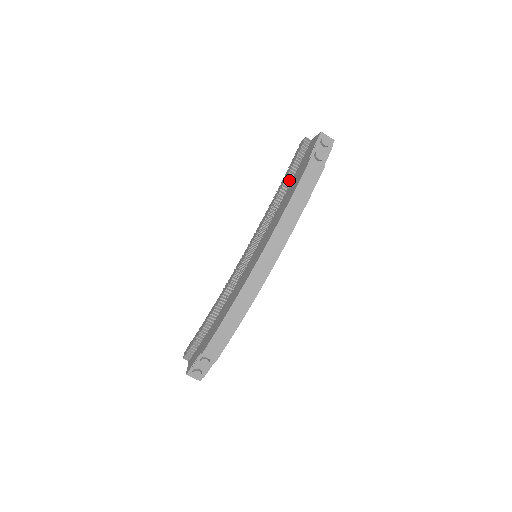
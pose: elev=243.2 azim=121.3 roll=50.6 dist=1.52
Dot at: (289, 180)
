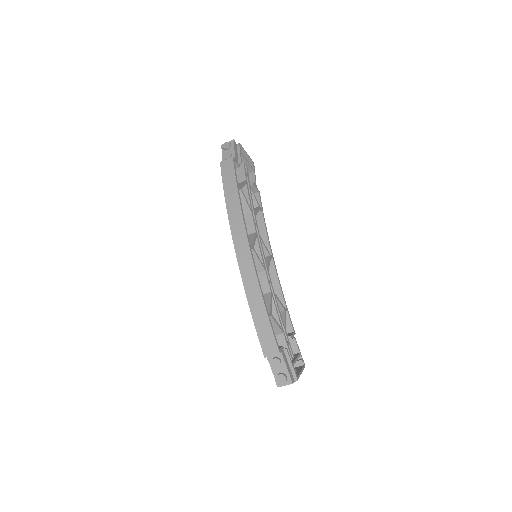
Dot at: occluded
